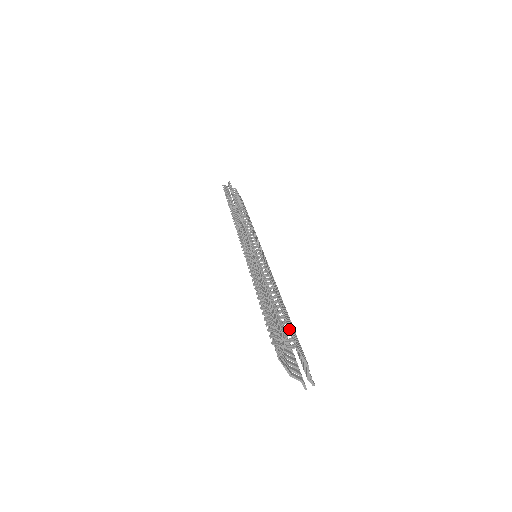
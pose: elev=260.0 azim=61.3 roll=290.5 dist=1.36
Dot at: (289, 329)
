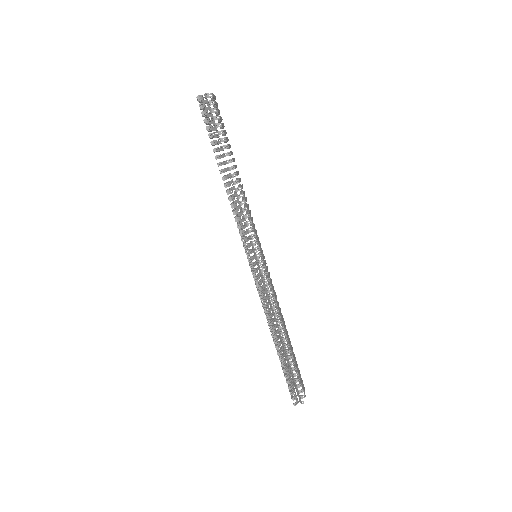
Dot at: (300, 381)
